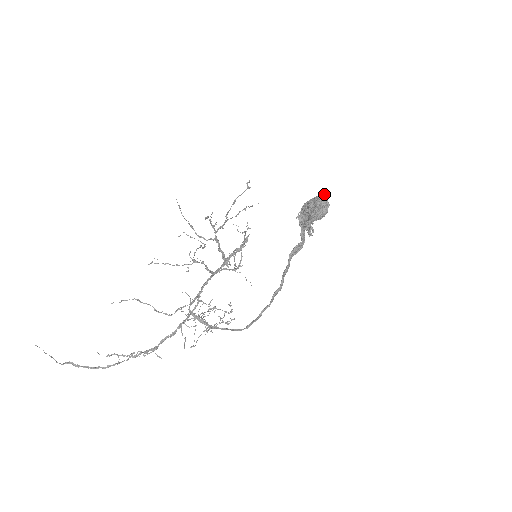
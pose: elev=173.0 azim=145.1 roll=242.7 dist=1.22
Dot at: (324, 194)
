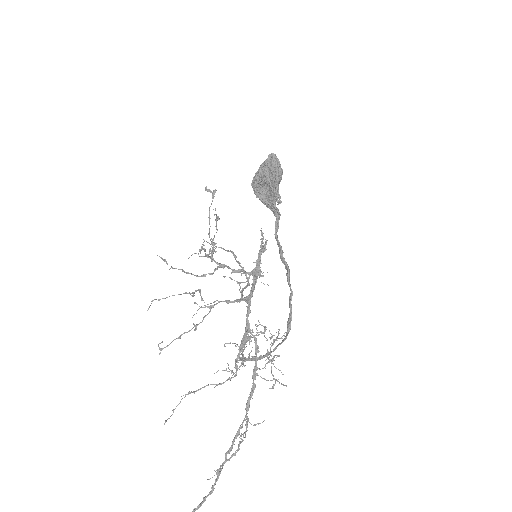
Dot at: (272, 154)
